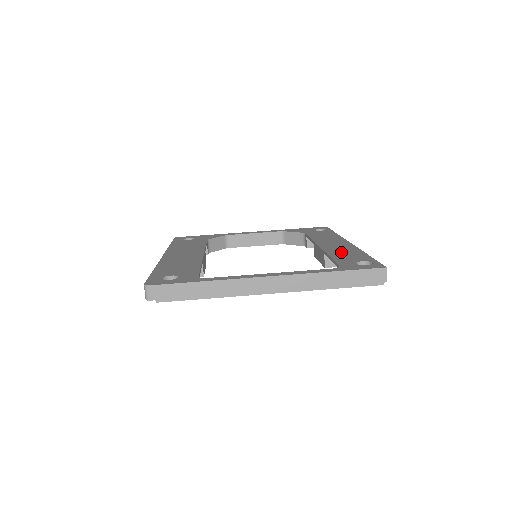
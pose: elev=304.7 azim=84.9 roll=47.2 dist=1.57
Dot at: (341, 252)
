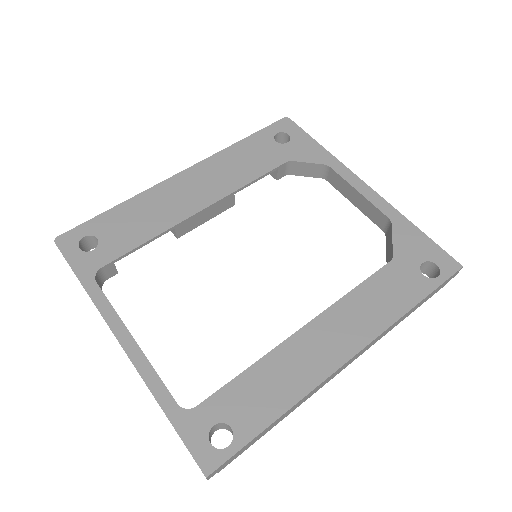
Dot at: (276, 375)
